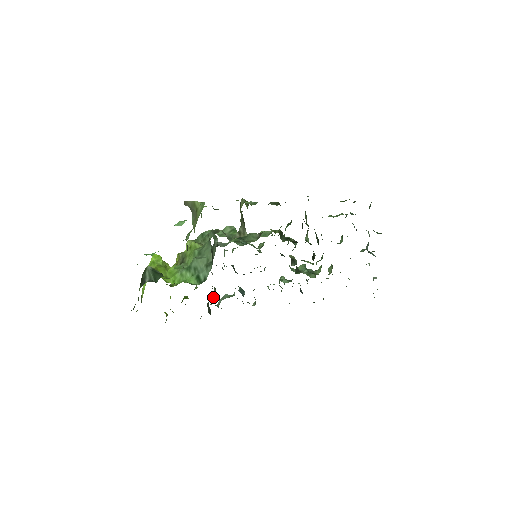
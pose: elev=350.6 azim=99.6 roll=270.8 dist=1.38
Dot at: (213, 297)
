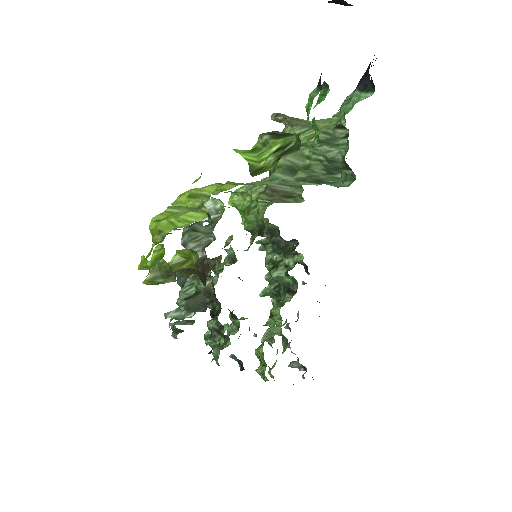
Dot at: (191, 294)
